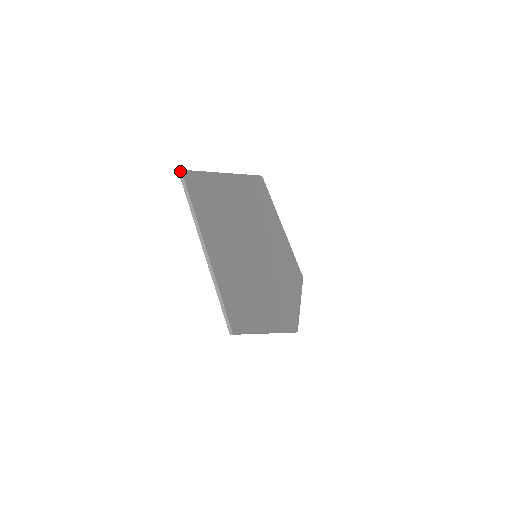
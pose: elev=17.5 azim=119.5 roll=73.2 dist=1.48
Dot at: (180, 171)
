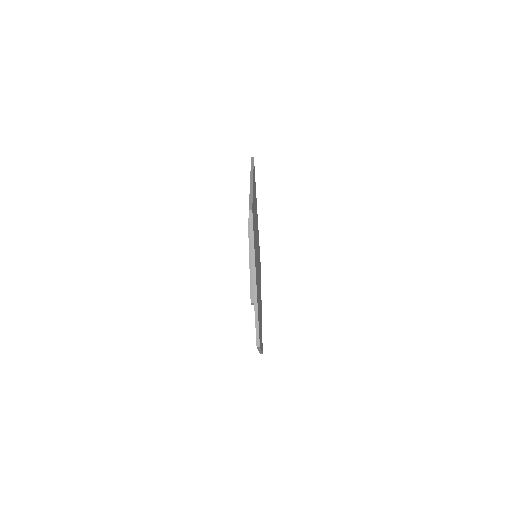
Dot at: (253, 157)
